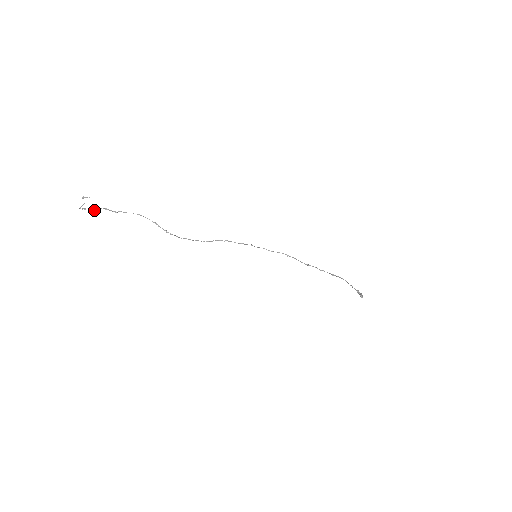
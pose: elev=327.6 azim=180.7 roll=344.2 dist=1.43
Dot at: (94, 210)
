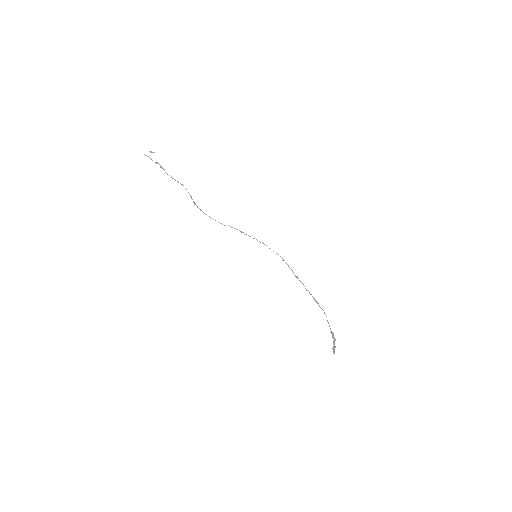
Dot at: occluded
